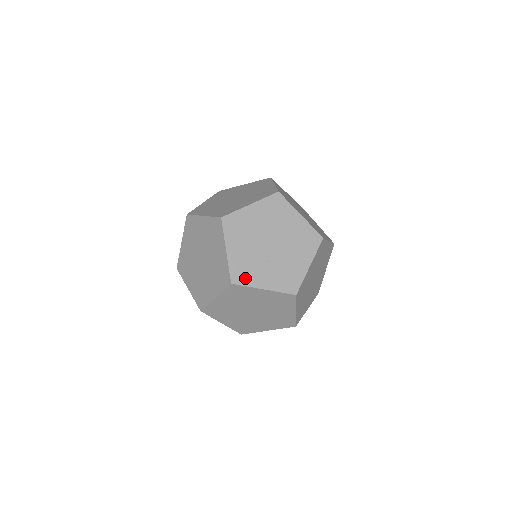
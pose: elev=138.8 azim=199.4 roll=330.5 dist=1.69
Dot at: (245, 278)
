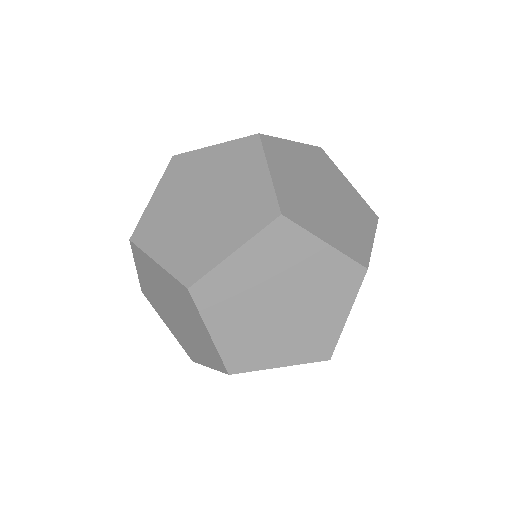
Dot at: (200, 265)
